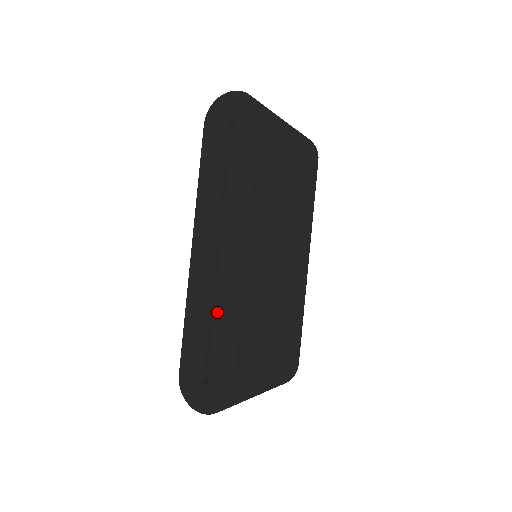
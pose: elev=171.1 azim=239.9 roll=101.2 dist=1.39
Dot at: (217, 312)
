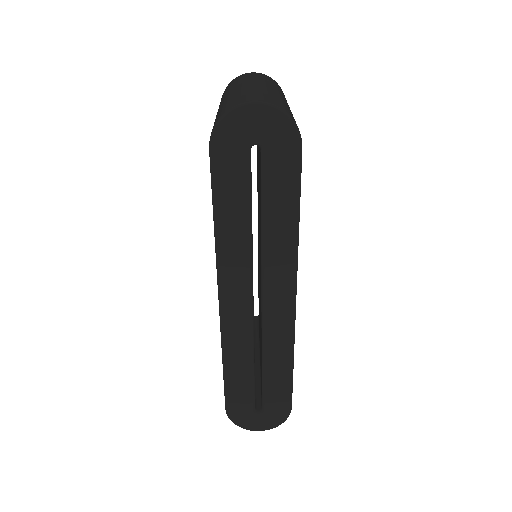
Dot at: (267, 356)
